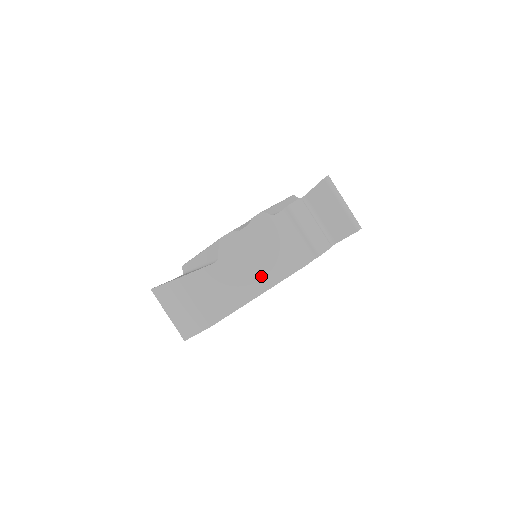
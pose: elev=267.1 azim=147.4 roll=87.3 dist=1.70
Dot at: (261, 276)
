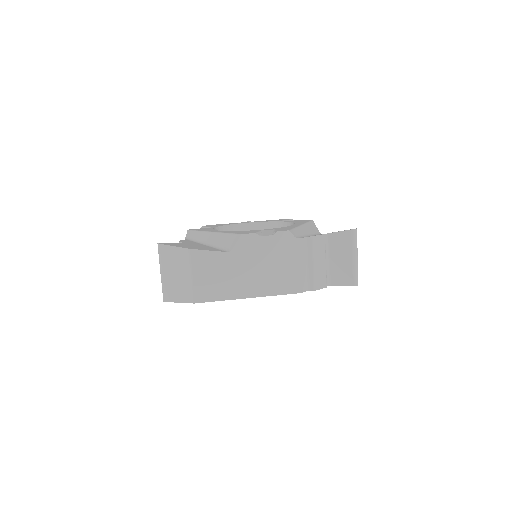
Dot at: (259, 283)
